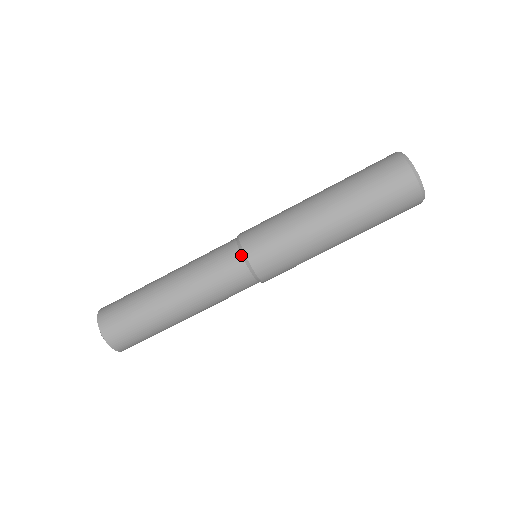
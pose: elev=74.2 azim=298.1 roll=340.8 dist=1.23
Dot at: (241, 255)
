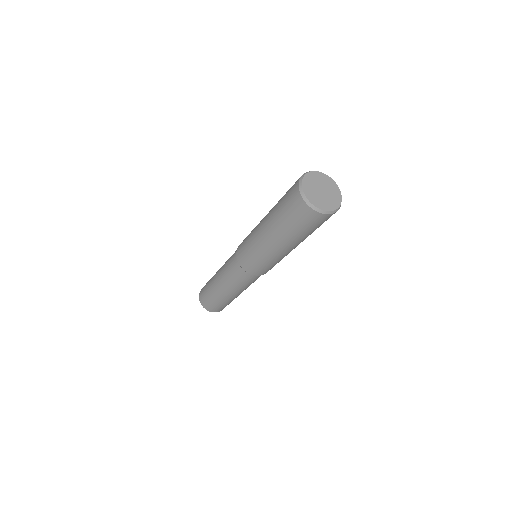
Dot at: (241, 268)
